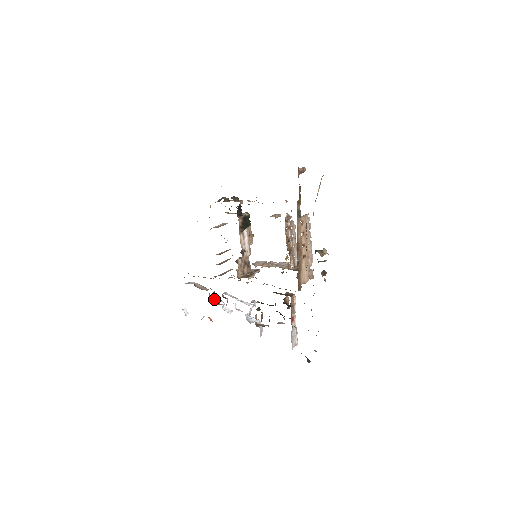
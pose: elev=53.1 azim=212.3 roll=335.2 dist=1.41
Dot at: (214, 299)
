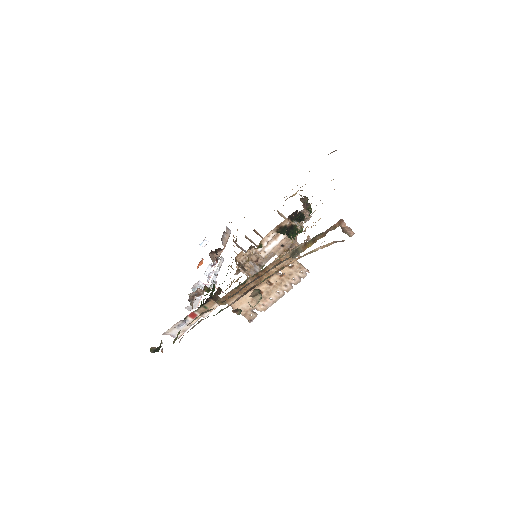
Dot at: (218, 256)
